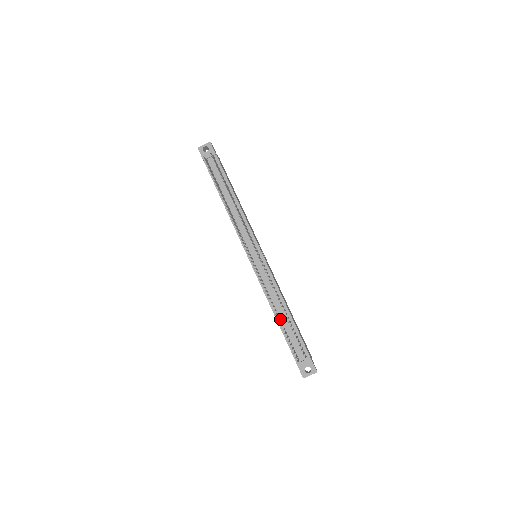
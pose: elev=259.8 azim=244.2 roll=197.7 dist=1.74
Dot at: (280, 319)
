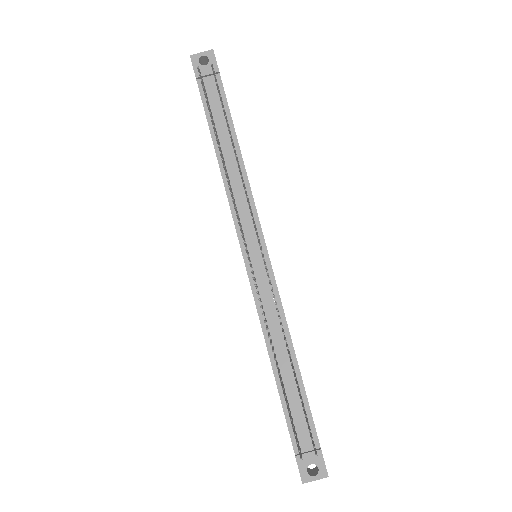
Dot at: (280, 372)
